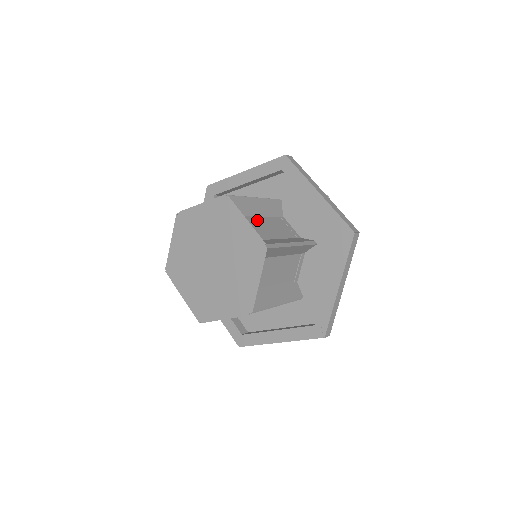
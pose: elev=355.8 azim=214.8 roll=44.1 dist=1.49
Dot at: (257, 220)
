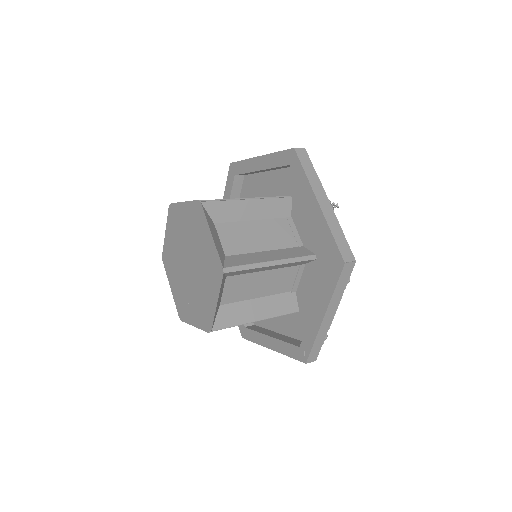
Dot at: (244, 226)
